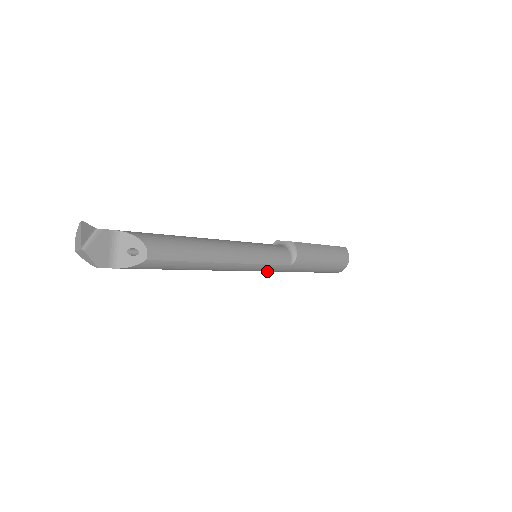
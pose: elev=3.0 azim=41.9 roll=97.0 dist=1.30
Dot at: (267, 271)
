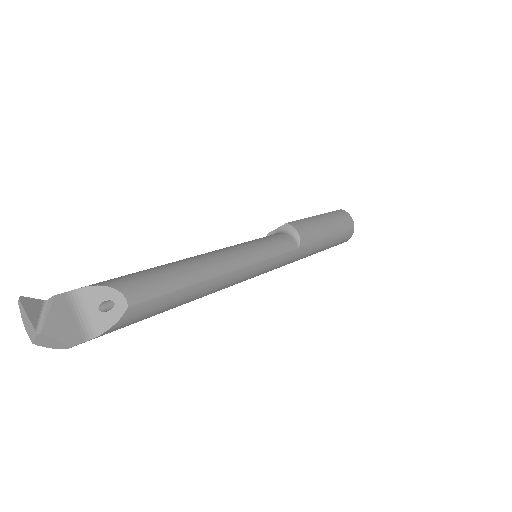
Dot at: (277, 267)
